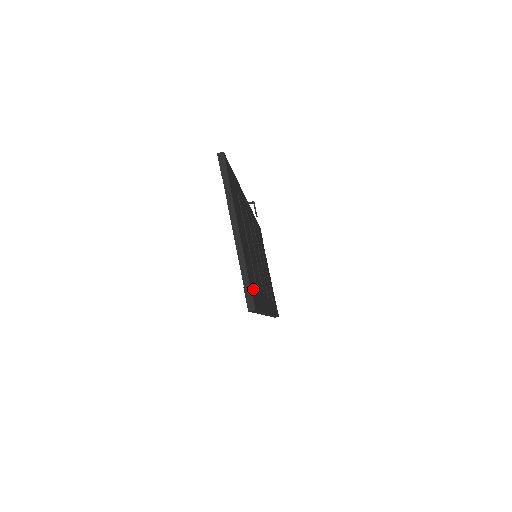
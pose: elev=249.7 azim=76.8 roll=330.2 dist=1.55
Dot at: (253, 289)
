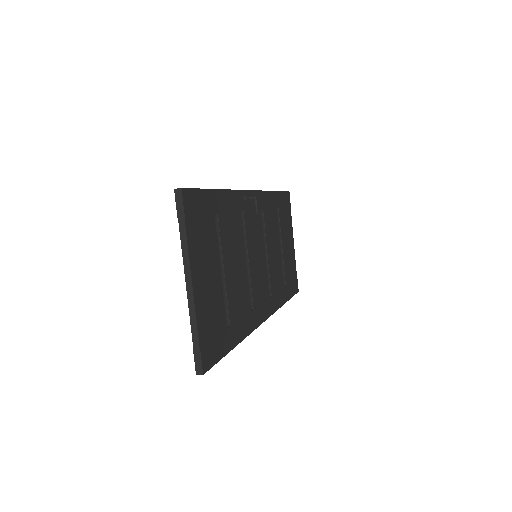
Dot at: (210, 343)
